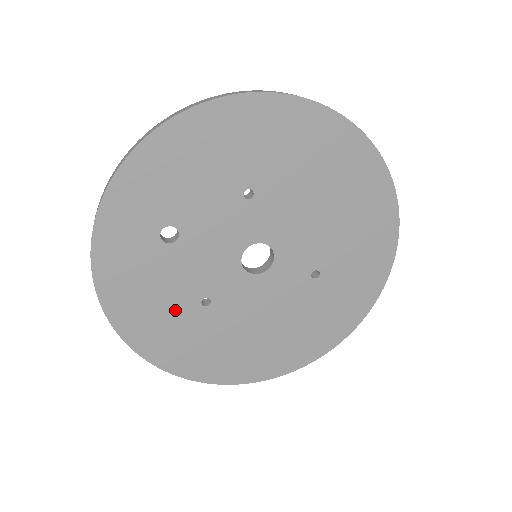
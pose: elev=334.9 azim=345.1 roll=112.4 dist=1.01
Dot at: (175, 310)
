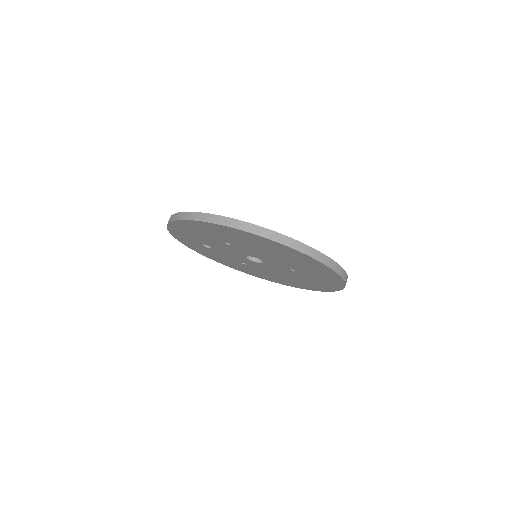
Dot at: (232, 262)
